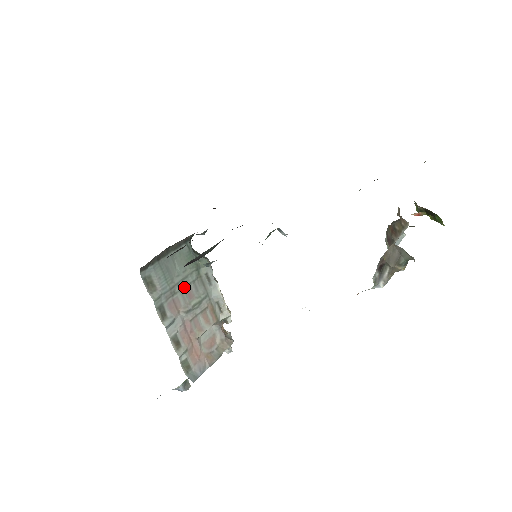
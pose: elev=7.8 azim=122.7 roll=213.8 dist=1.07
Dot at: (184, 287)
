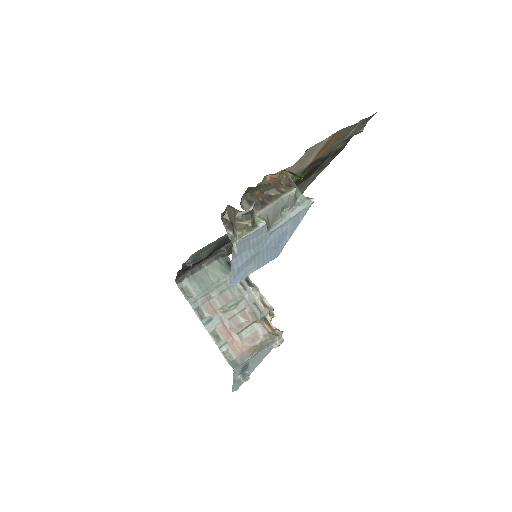
Dot at: (219, 293)
